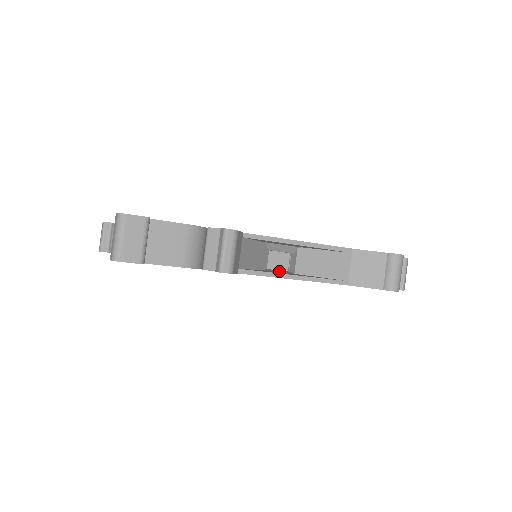
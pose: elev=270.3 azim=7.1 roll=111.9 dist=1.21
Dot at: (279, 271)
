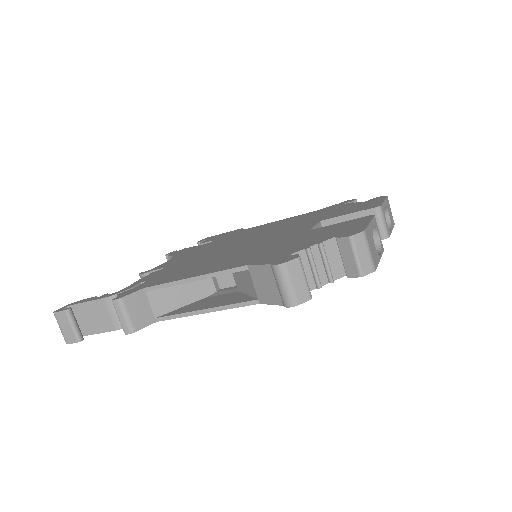
Dot at: (224, 292)
